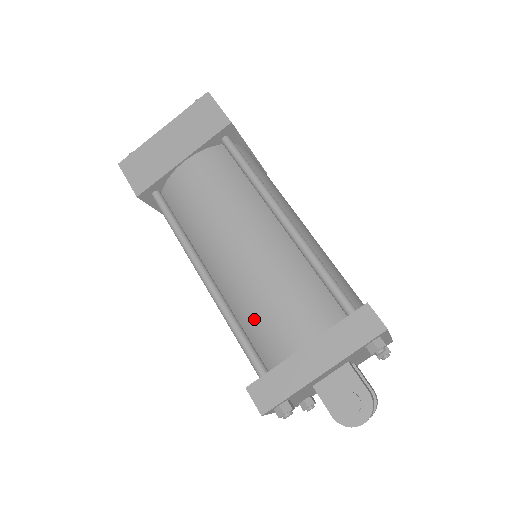
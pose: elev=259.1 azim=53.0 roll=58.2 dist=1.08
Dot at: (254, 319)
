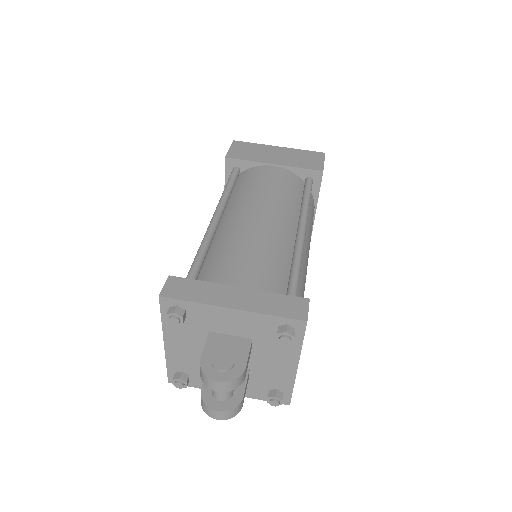
Dot at: (220, 255)
